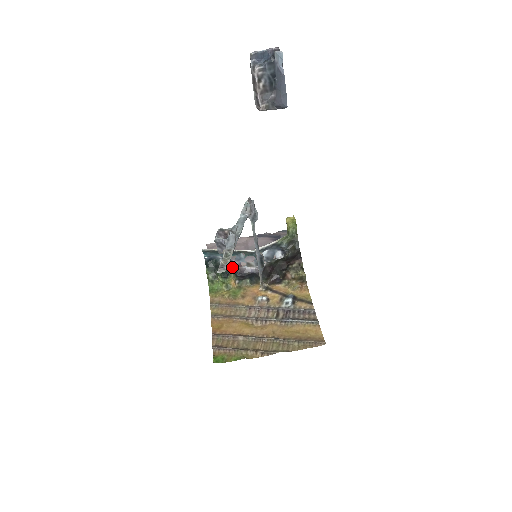
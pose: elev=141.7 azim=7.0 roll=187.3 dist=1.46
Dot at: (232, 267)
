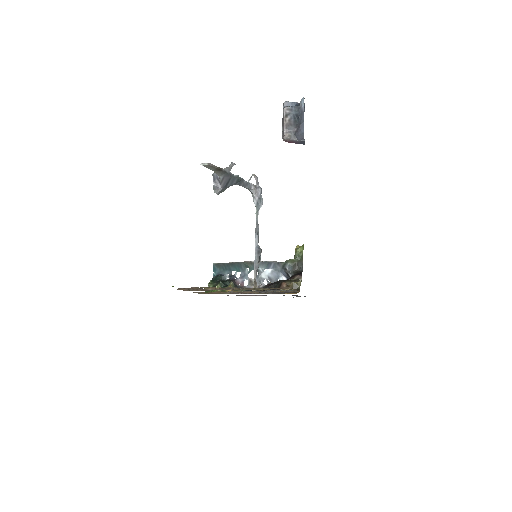
Dot at: (235, 284)
